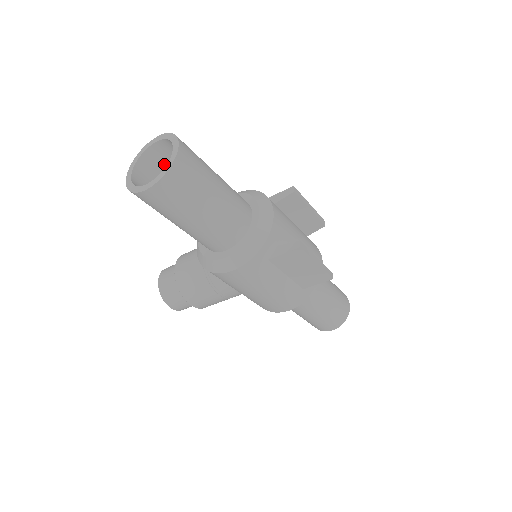
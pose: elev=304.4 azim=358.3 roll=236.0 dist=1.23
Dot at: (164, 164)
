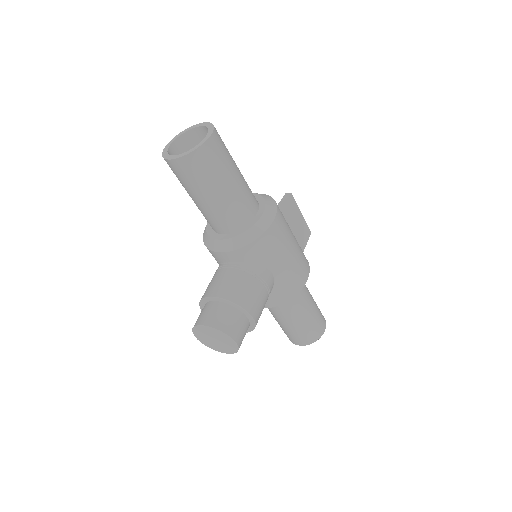
Dot at: occluded
